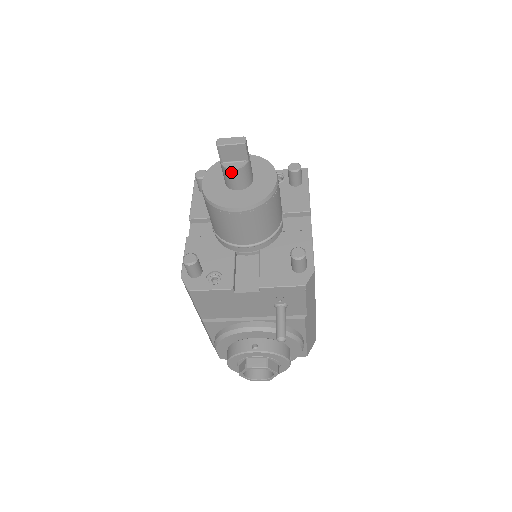
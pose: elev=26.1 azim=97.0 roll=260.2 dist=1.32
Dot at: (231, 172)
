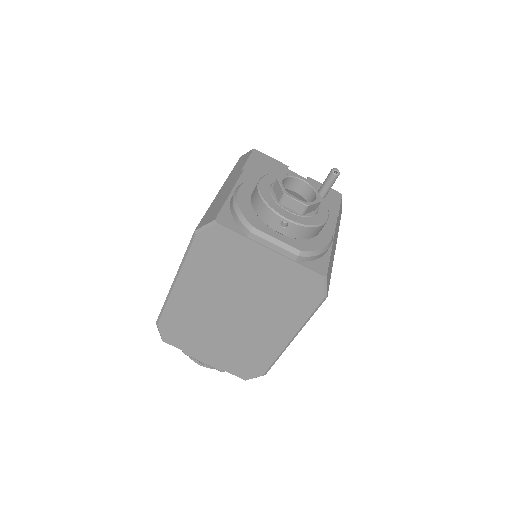
Dot at: occluded
